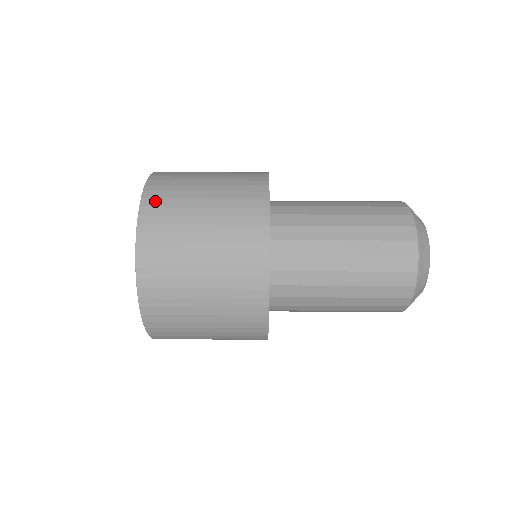
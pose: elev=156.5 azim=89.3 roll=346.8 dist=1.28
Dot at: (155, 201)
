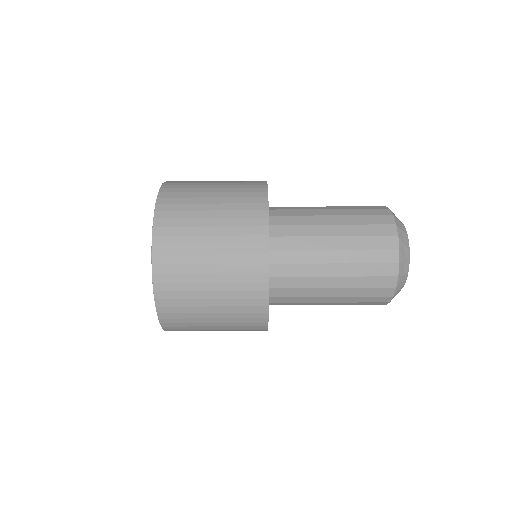
Dot at: (168, 302)
